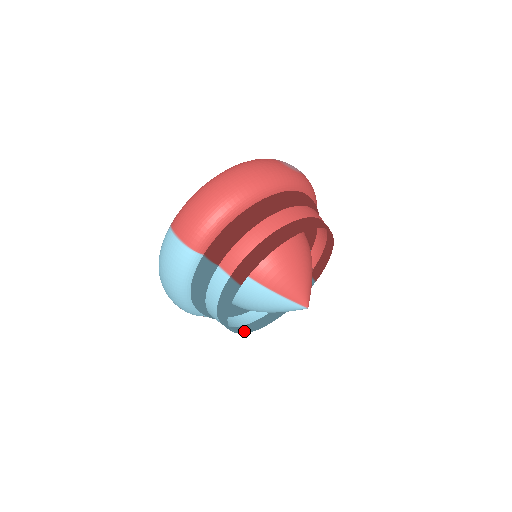
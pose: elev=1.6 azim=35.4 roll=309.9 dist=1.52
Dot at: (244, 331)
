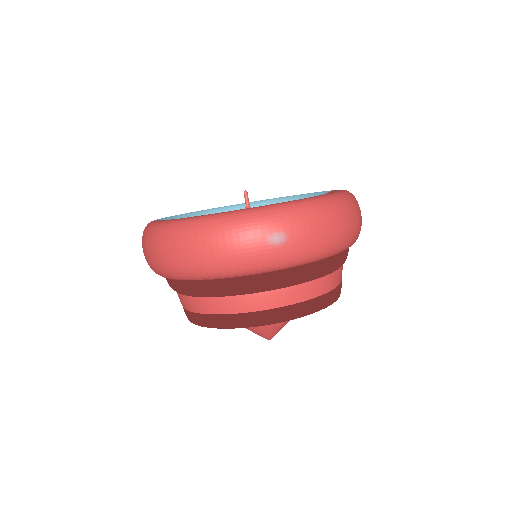
Dot at: occluded
